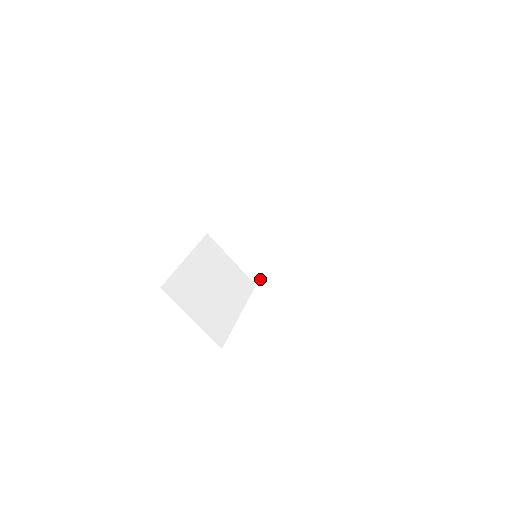
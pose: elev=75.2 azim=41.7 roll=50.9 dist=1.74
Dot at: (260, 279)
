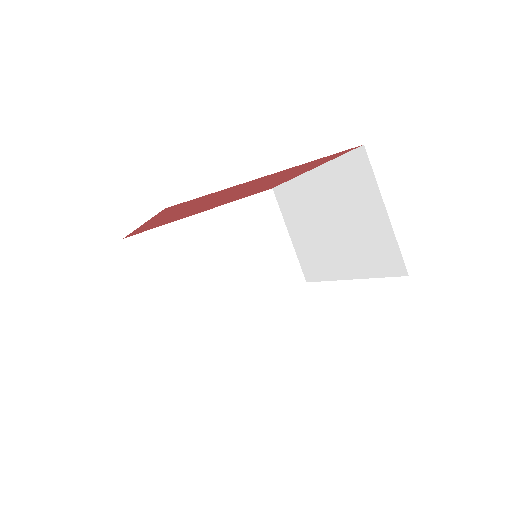
Dot at: (177, 339)
